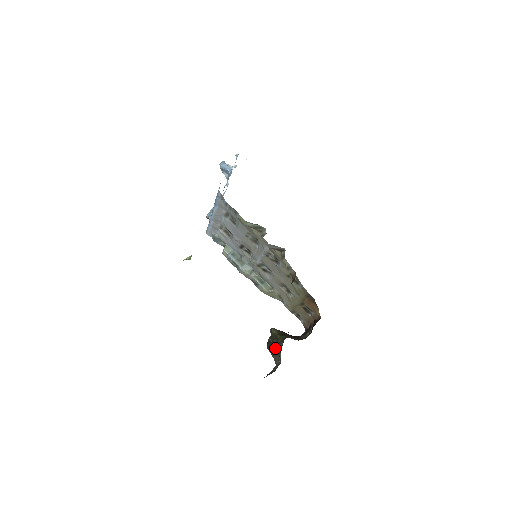
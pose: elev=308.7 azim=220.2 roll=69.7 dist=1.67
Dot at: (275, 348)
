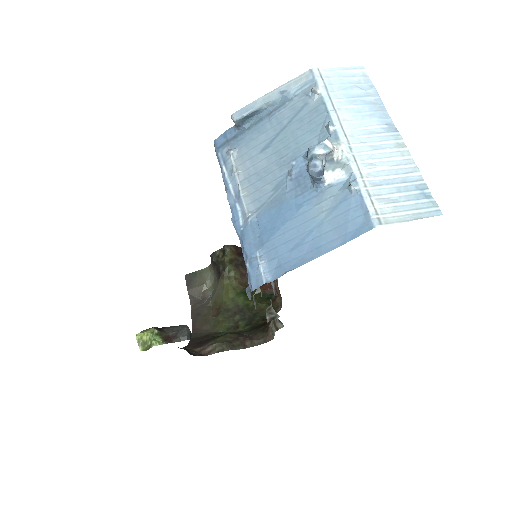
Dot at: (217, 268)
